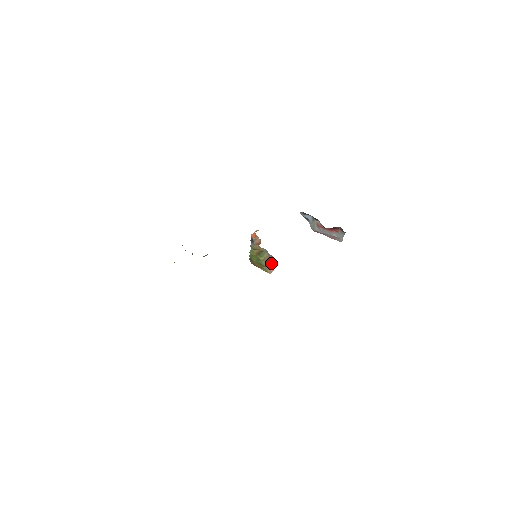
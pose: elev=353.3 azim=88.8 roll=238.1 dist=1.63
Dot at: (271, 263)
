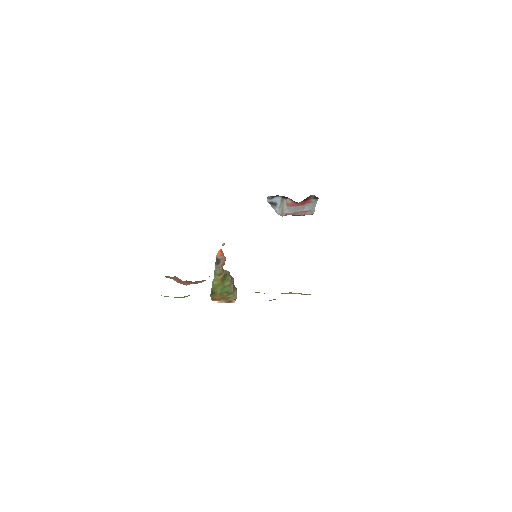
Dot at: occluded
